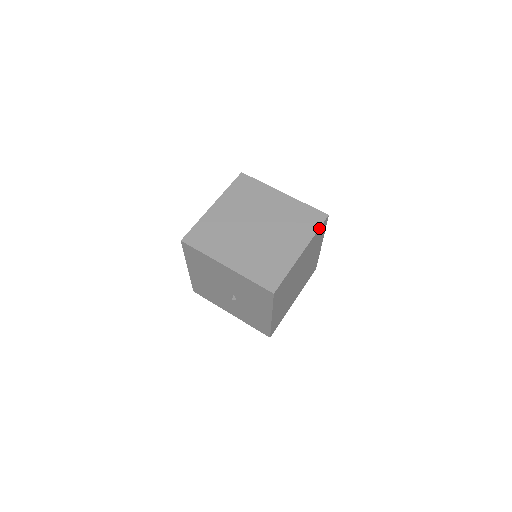
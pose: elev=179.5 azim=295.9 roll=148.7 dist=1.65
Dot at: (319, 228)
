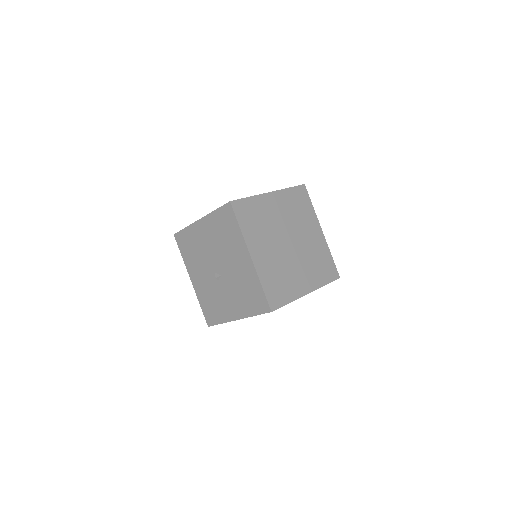
Dot at: occluded
